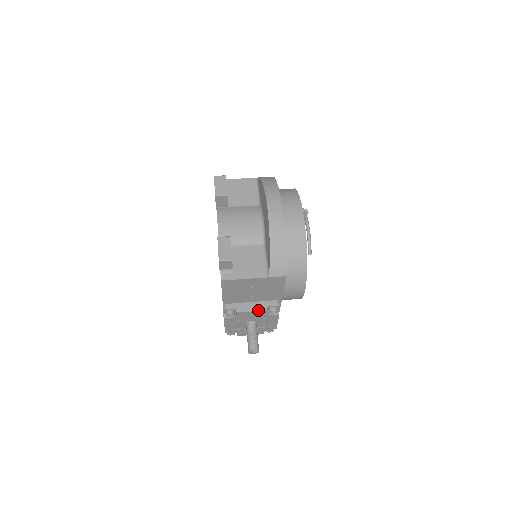
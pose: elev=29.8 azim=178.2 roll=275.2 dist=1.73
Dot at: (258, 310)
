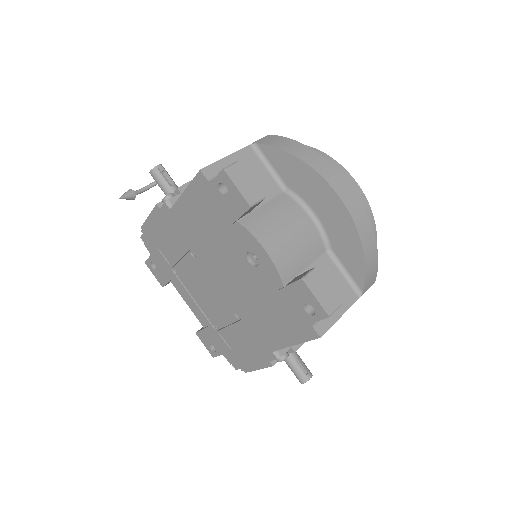
Dot at: occluded
